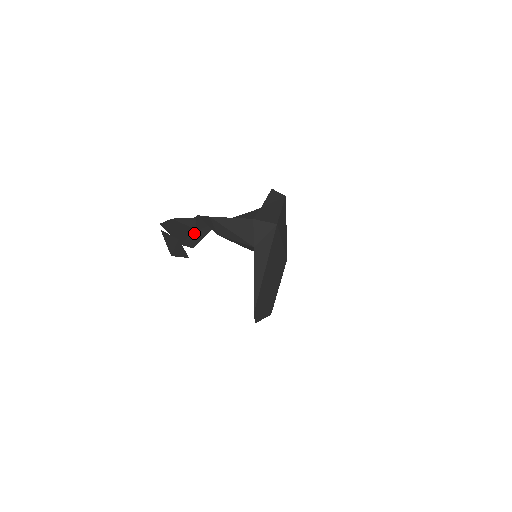
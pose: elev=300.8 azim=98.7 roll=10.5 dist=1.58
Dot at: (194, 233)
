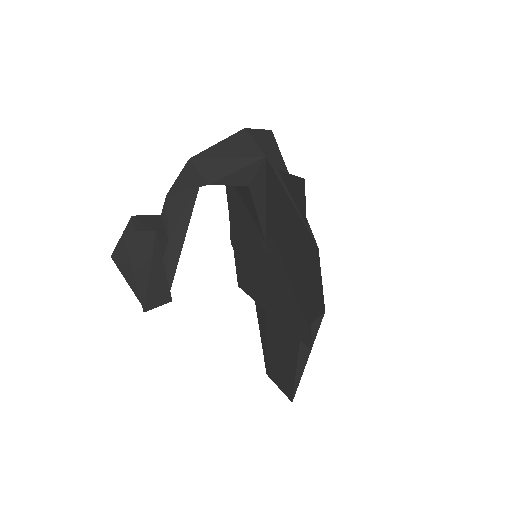
Dot at: (165, 254)
